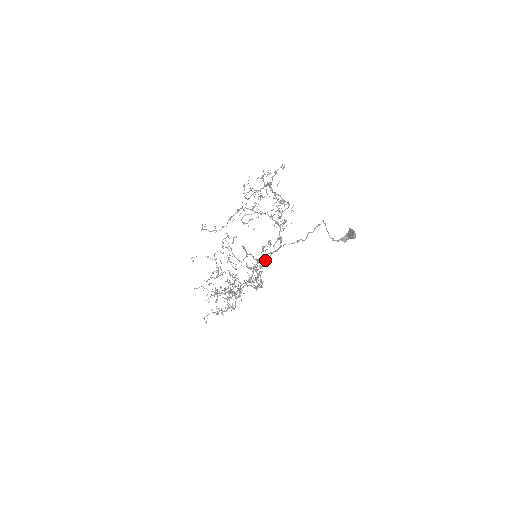
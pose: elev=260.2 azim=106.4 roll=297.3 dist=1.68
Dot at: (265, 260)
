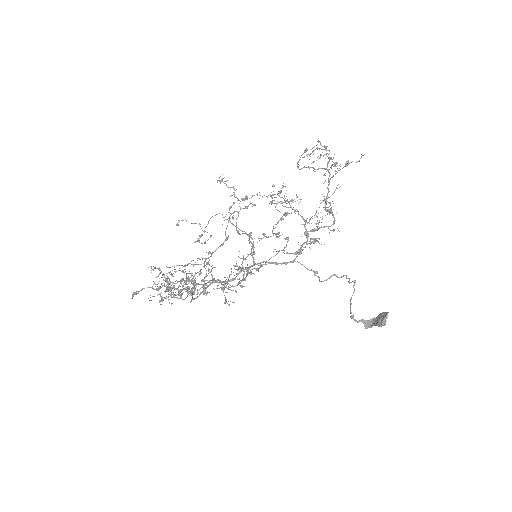
Dot at: (265, 262)
